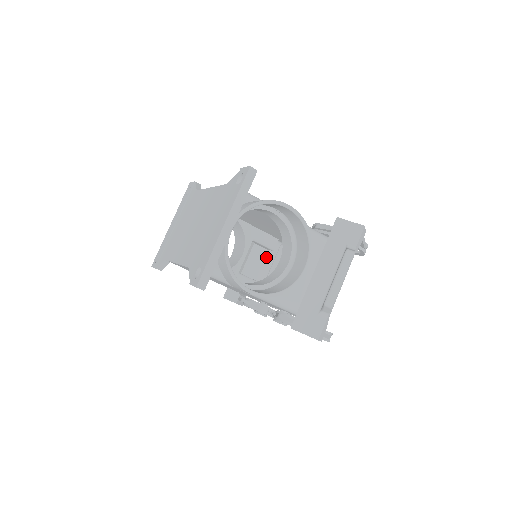
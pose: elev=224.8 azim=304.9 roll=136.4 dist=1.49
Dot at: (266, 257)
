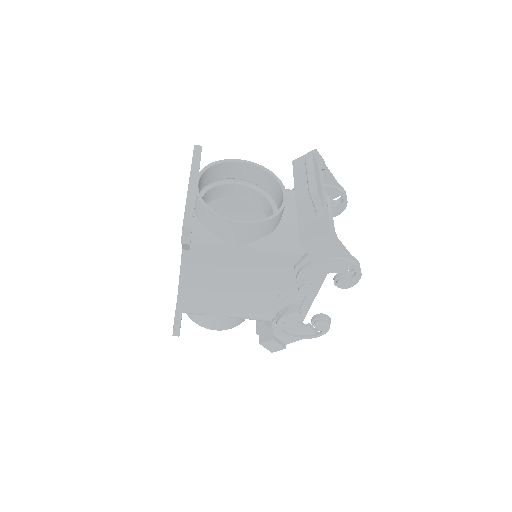
Dot at: occluded
